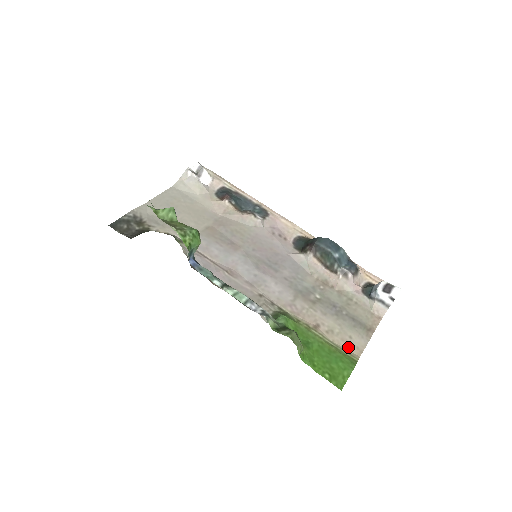
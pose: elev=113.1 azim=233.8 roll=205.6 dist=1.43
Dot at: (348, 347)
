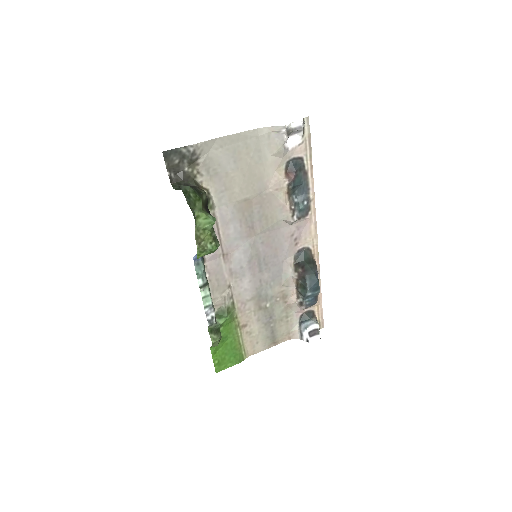
Dot at: (249, 348)
